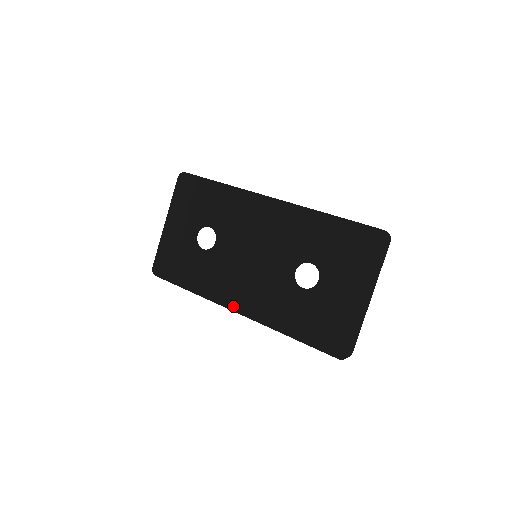
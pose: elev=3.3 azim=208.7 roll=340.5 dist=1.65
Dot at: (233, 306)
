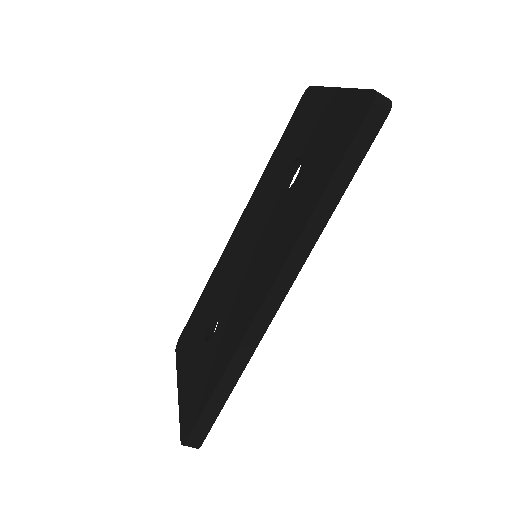
Dot at: (262, 296)
